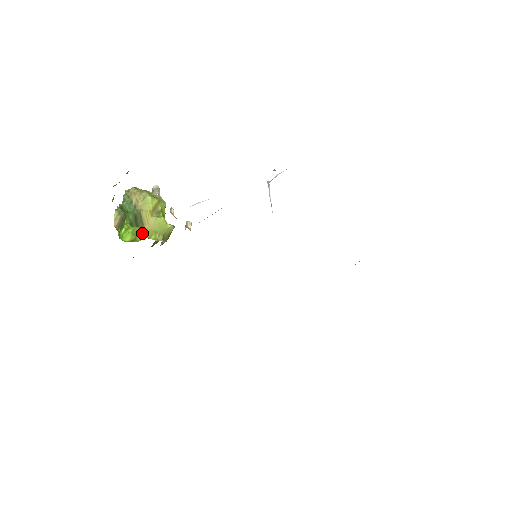
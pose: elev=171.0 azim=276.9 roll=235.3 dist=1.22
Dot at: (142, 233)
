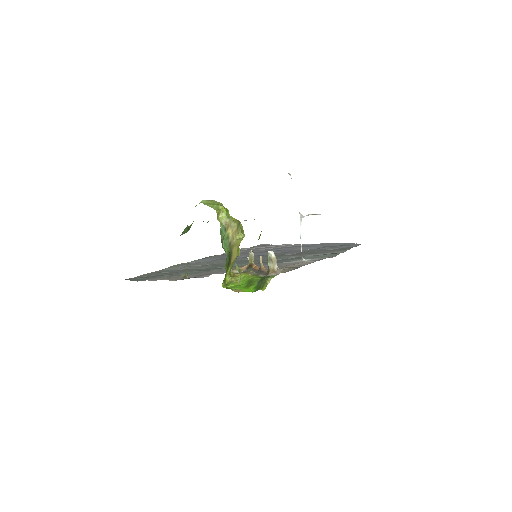
Dot at: (228, 271)
